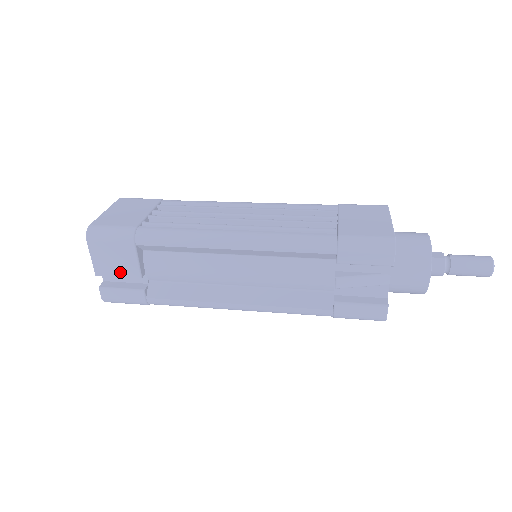
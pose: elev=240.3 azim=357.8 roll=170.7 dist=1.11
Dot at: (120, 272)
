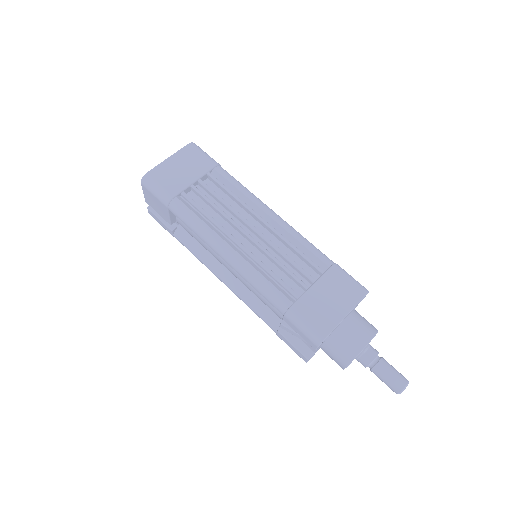
Dot at: (159, 212)
